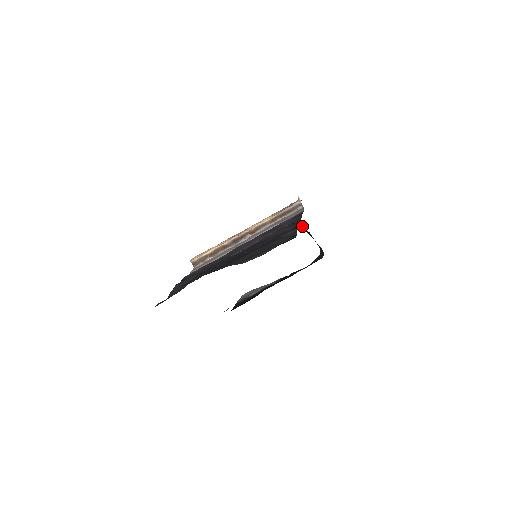
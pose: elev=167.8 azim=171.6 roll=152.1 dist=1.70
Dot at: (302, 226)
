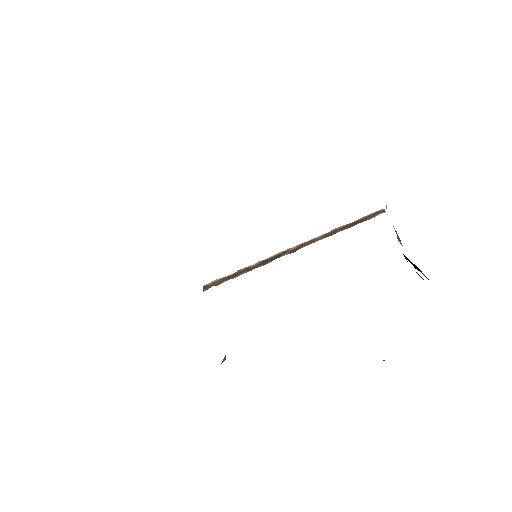
Dot at: (410, 262)
